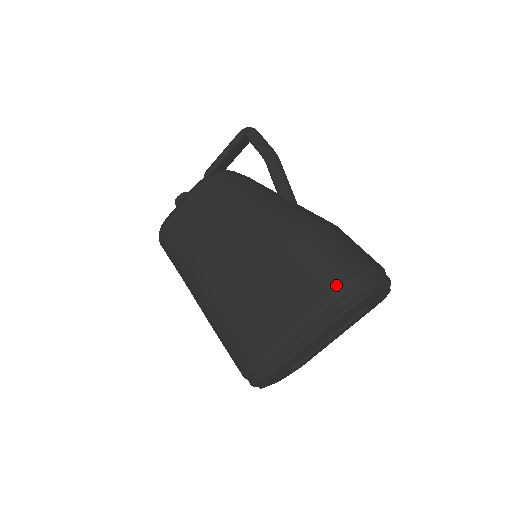
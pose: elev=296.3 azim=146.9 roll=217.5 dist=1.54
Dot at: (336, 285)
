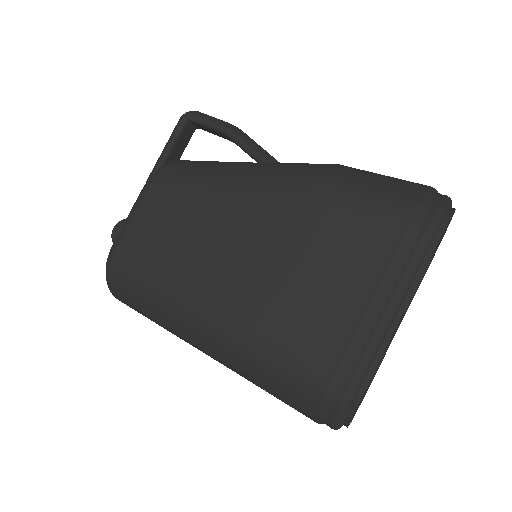
Dot at: (410, 209)
